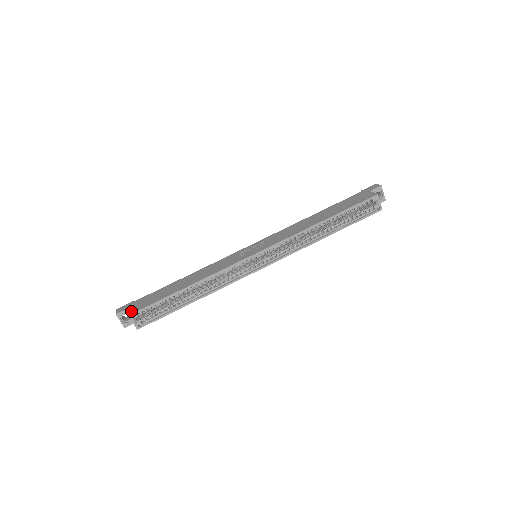
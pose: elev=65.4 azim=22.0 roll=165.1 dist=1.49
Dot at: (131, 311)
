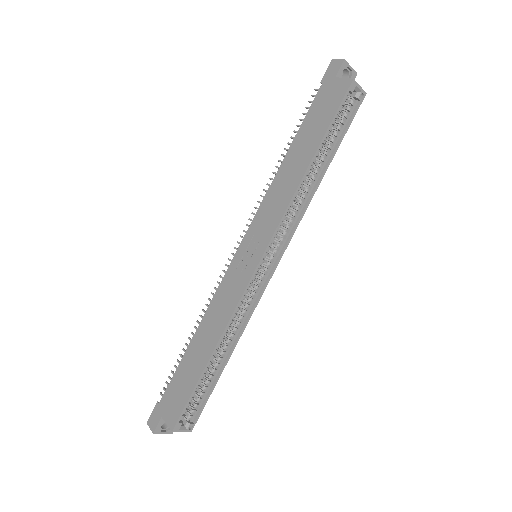
Dot at: (170, 423)
